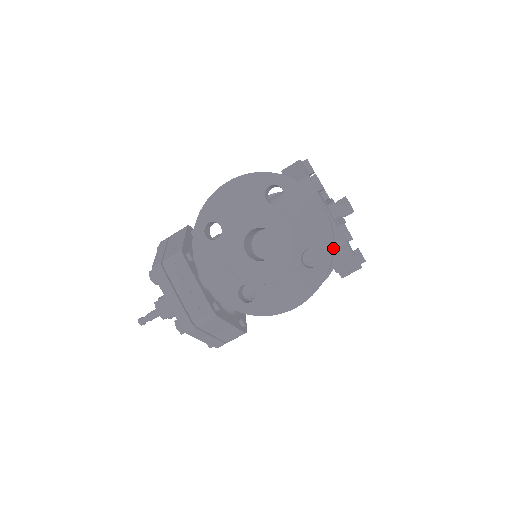
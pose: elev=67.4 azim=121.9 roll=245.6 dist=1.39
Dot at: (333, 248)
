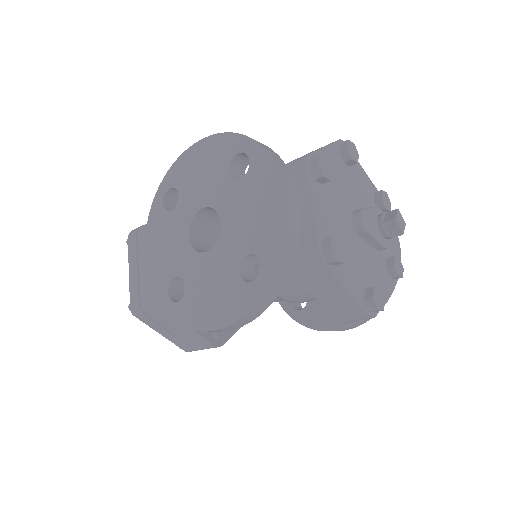
Dot at: (281, 262)
